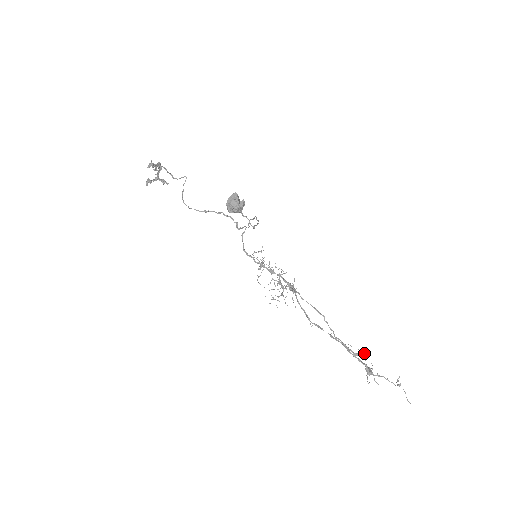
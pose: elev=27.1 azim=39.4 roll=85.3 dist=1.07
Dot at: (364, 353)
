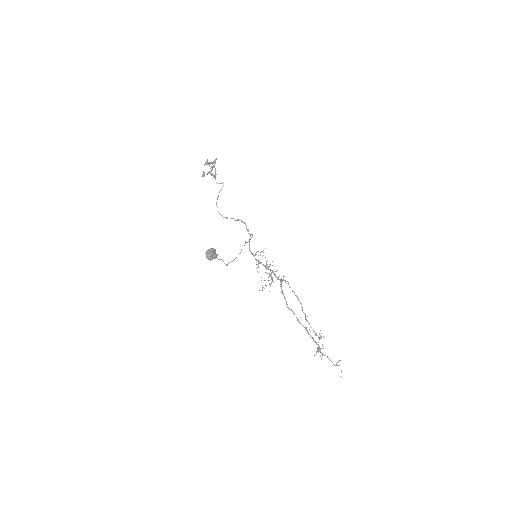
Dot at: (321, 336)
